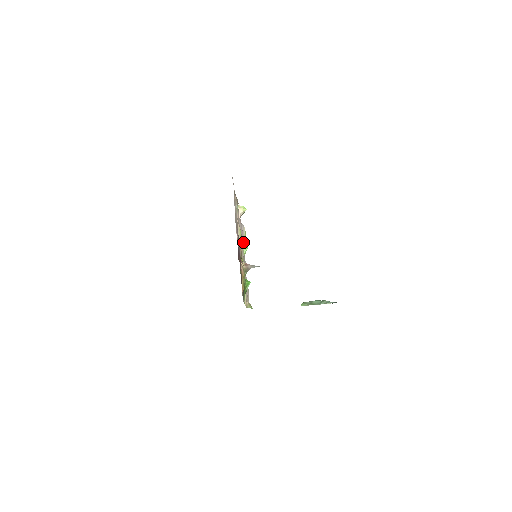
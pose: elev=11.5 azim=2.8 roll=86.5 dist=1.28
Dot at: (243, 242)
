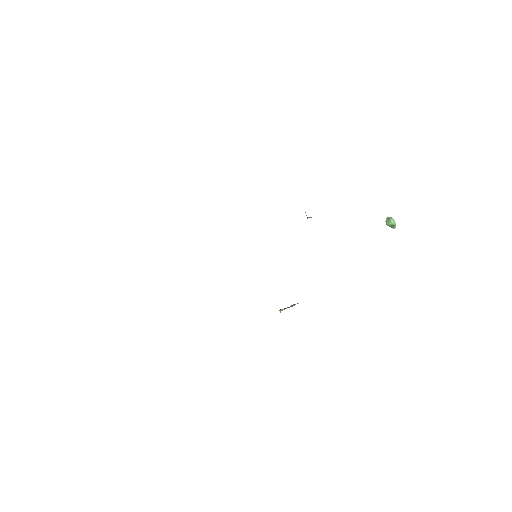
Dot at: occluded
